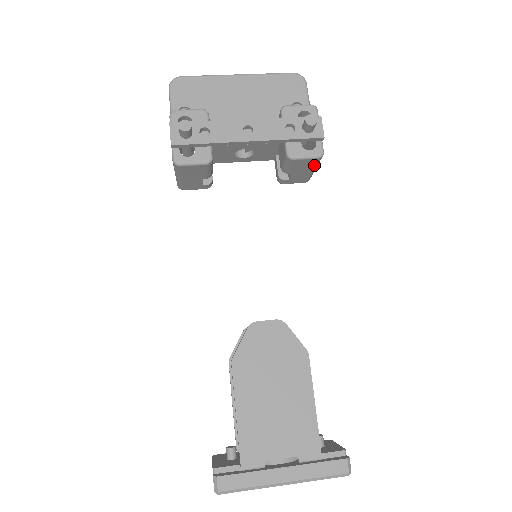
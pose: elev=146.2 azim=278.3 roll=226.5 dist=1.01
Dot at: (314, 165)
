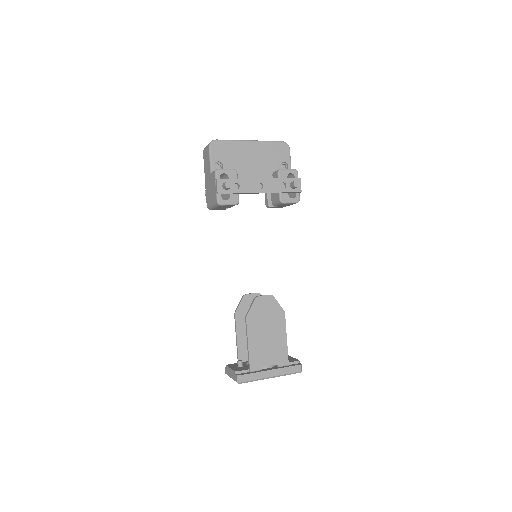
Dot at: (292, 204)
